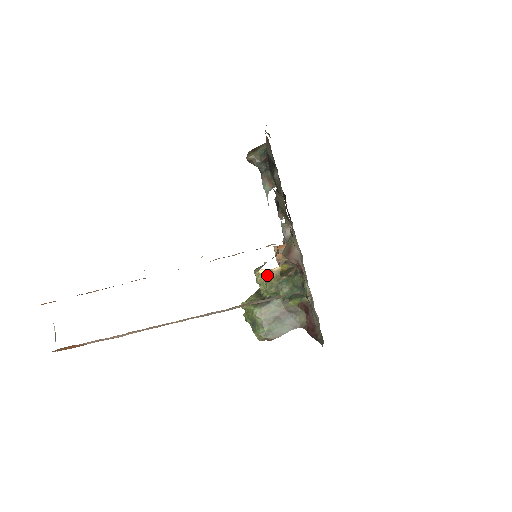
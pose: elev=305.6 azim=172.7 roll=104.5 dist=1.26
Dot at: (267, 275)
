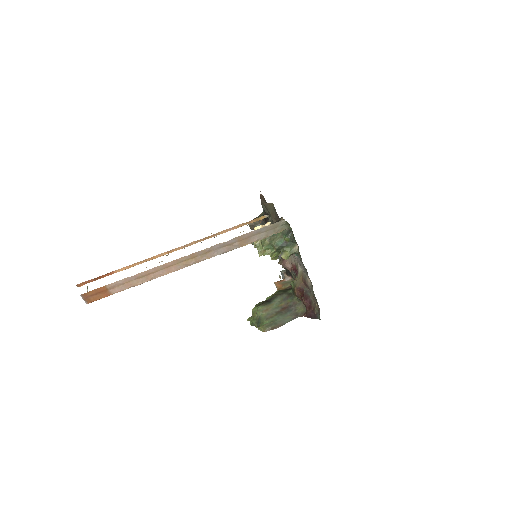
Dot at: occluded
